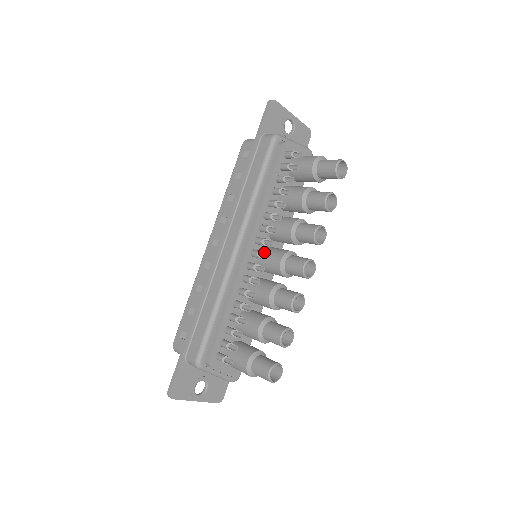
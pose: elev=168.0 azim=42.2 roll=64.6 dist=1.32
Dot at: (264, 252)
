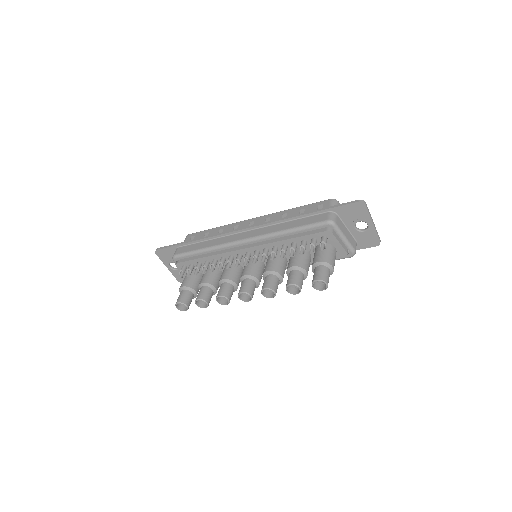
Dot at: (248, 261)
